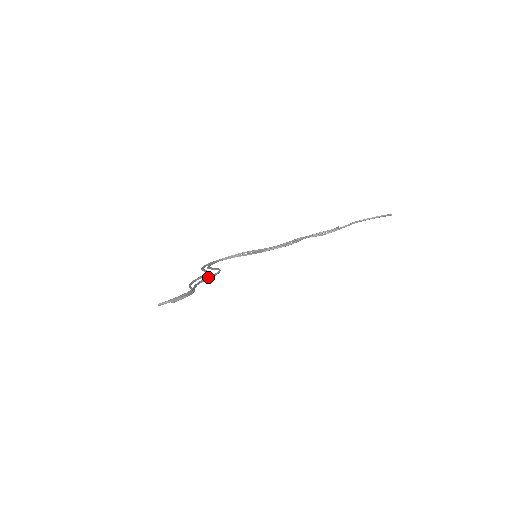
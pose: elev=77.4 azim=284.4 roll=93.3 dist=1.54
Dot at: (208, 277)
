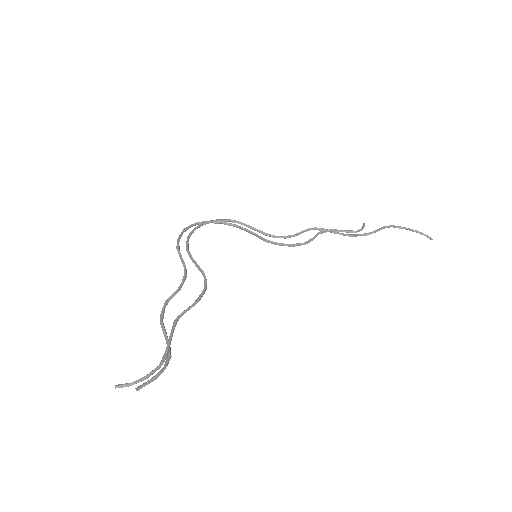
Dot at: (190, 307)
